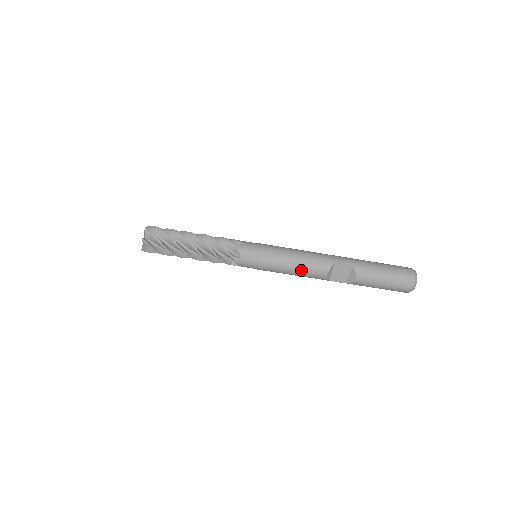
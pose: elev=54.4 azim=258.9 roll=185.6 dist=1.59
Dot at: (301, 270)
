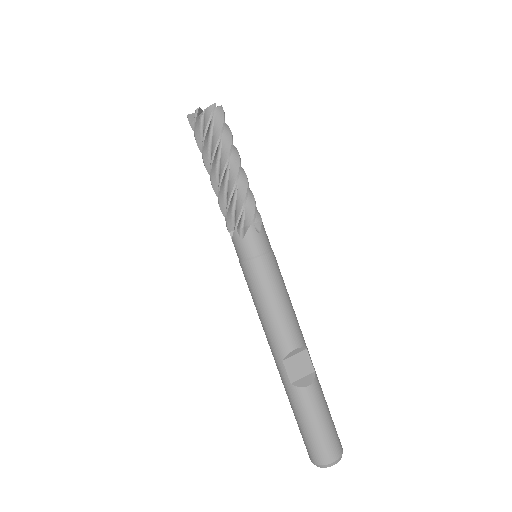
Dot at: (283, 315)
